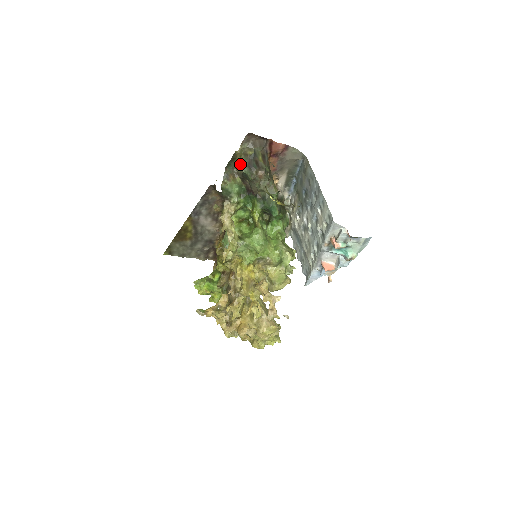
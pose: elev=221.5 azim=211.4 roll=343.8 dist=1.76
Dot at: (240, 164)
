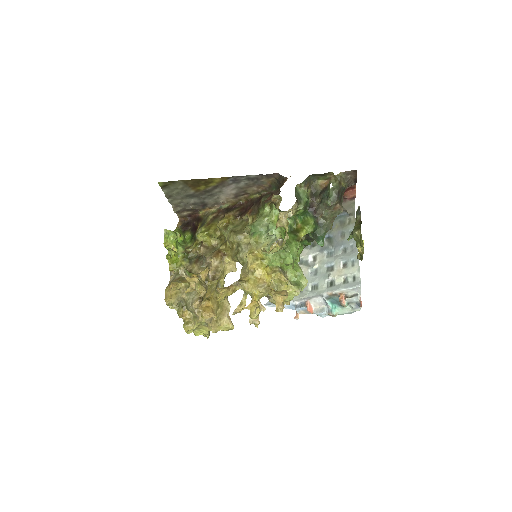
Dot at: (333, 187)
